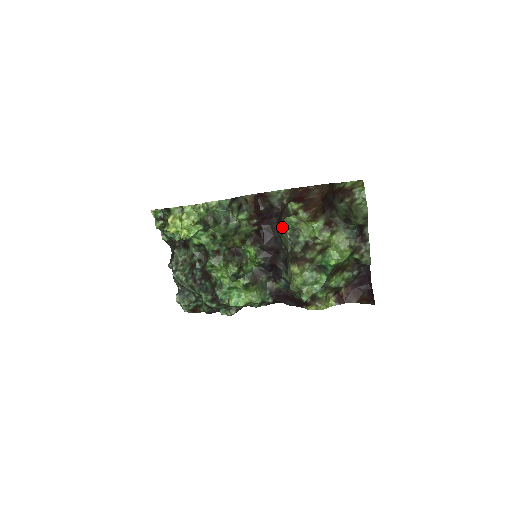
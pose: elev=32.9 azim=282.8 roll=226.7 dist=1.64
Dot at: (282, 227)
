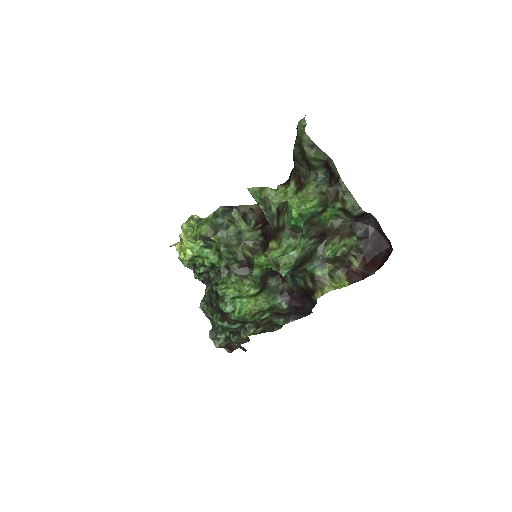
Dot at: occluded
